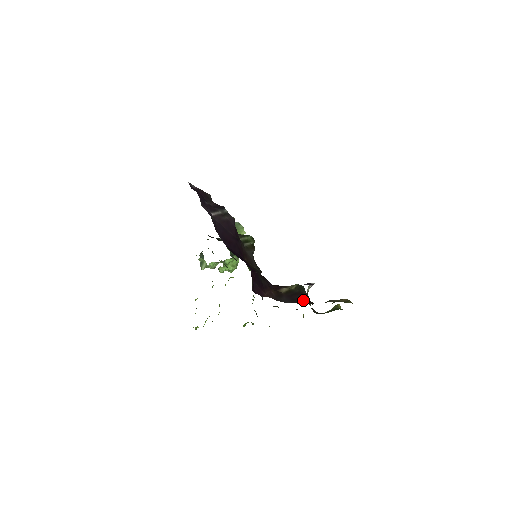
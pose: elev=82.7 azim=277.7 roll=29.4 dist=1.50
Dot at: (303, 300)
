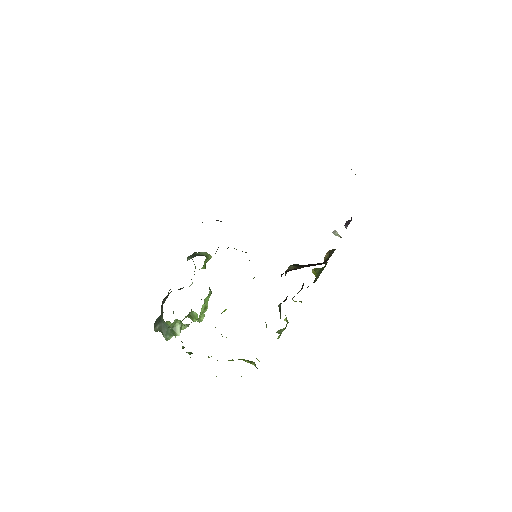
Dot at: occluded
